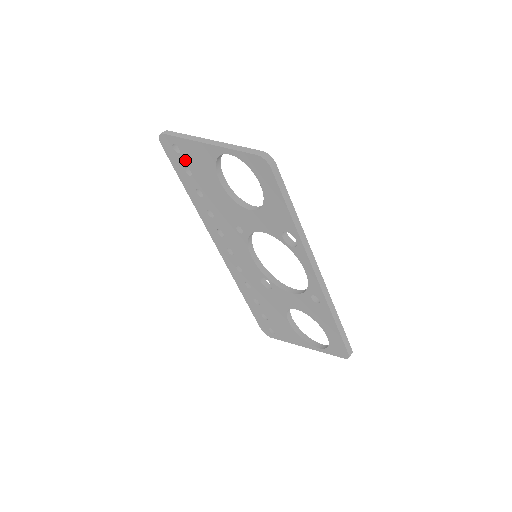
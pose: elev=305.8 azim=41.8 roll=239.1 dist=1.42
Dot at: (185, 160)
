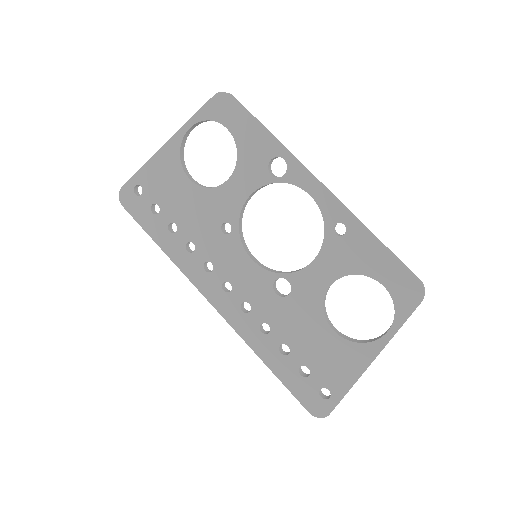
Dot at: (149, 195)
